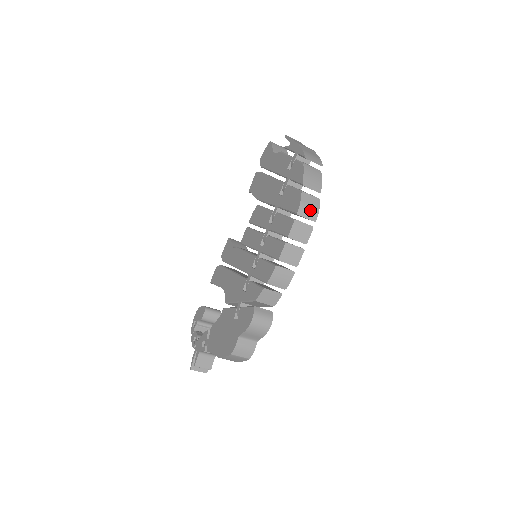
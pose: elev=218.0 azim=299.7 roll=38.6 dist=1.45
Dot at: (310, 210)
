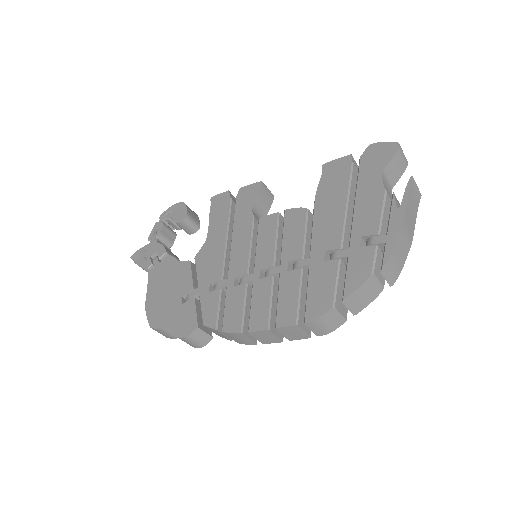
Dot at: (322, 328)
